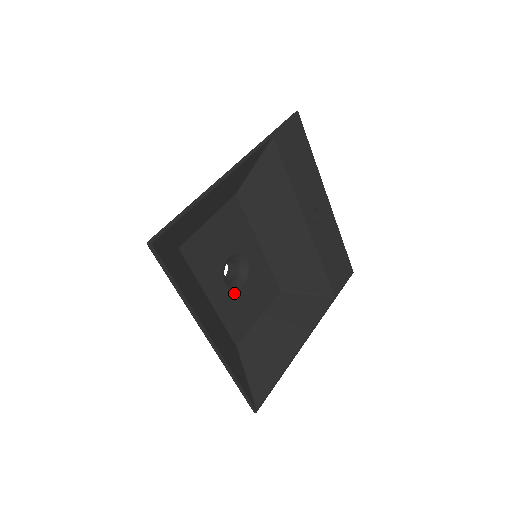
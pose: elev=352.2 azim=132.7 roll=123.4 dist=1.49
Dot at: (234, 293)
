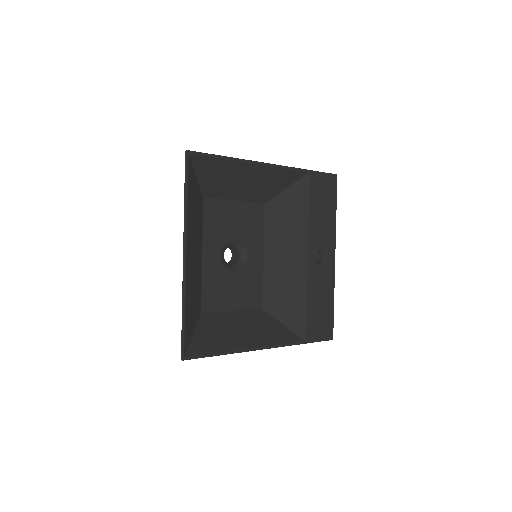
Dot at: (224, 269)
